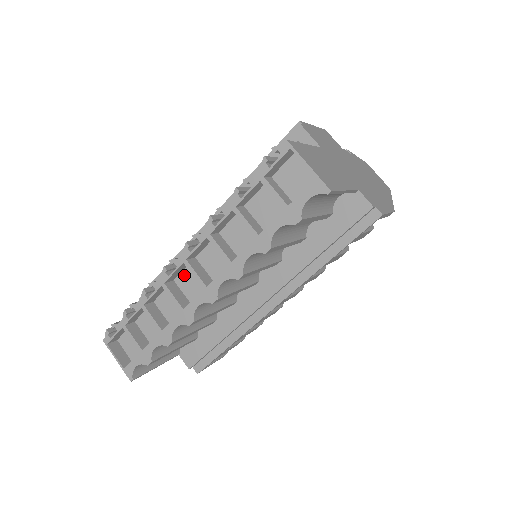
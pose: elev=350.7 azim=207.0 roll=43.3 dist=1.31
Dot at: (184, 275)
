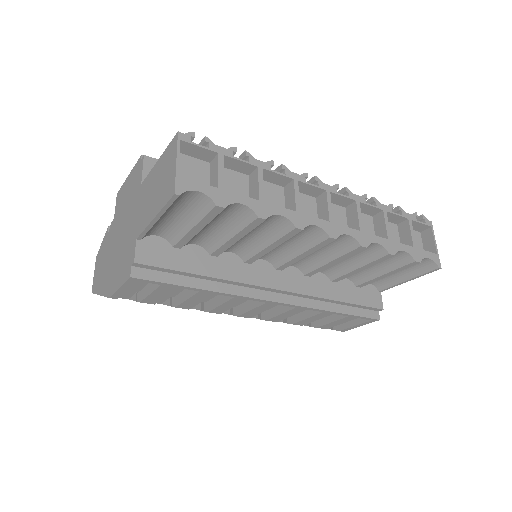
Dot at: (301, 196)
